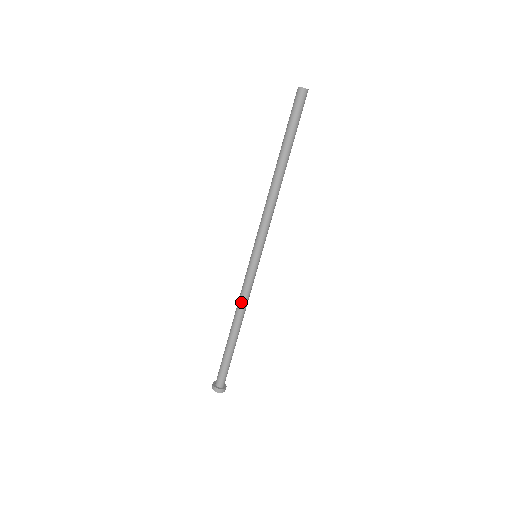
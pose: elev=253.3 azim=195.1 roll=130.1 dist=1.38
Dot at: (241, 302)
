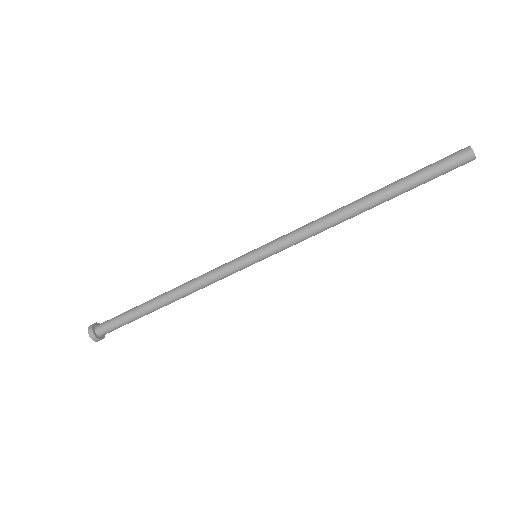
Dot at: (197, 280)
